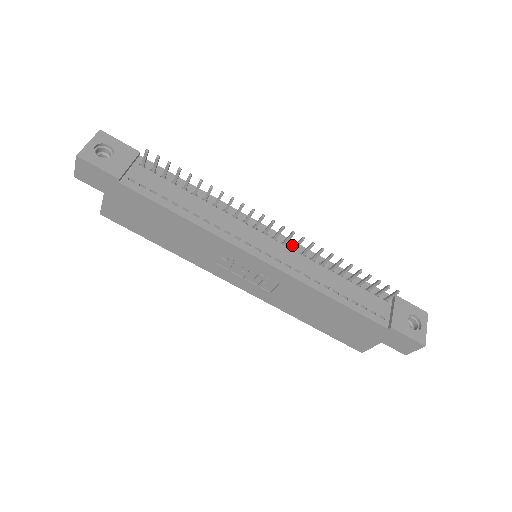
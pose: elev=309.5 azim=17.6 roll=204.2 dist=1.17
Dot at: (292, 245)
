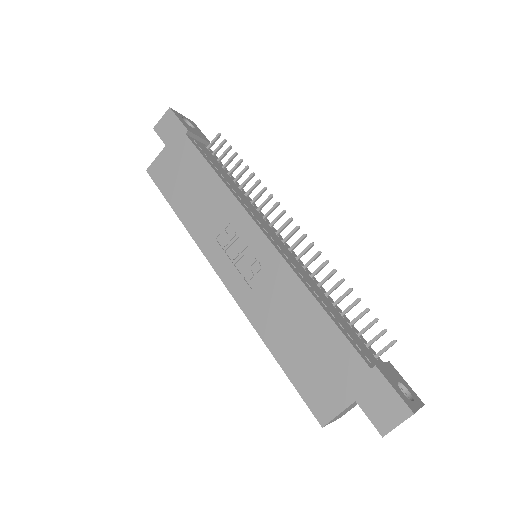
Dot at: (297, 258)
